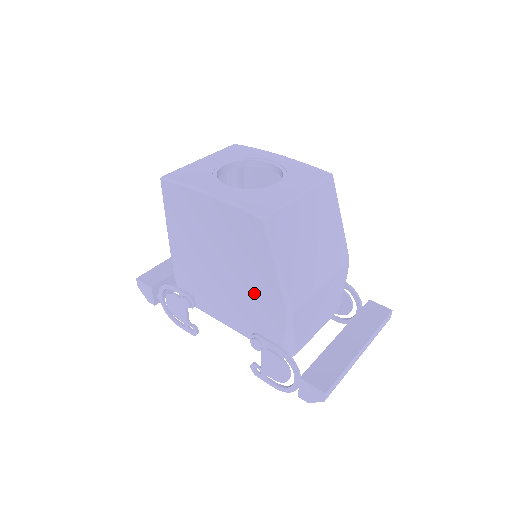
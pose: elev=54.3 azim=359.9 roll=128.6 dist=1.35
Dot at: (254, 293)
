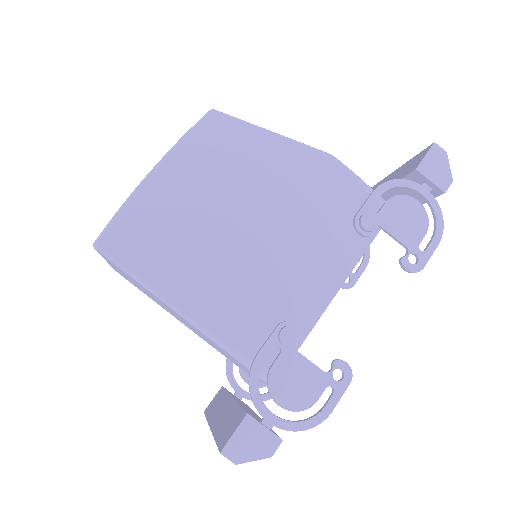
Dot at: (297, 191)
